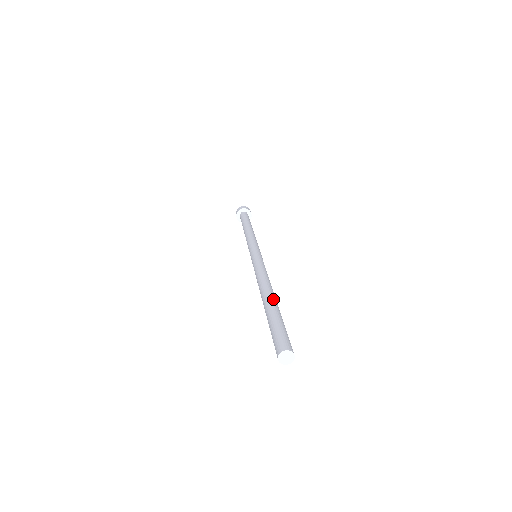
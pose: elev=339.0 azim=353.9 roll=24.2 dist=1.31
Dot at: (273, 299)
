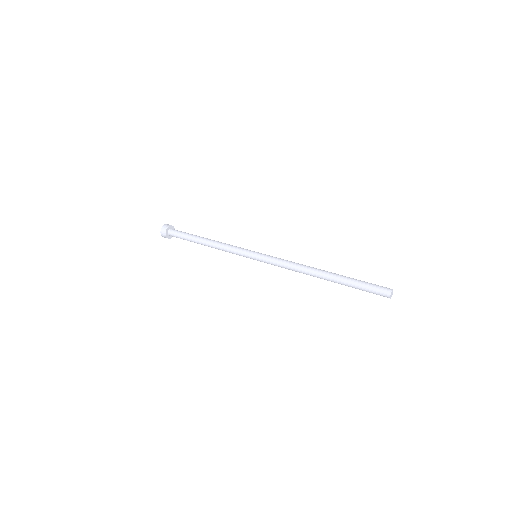
Dot at: (333, 273)
